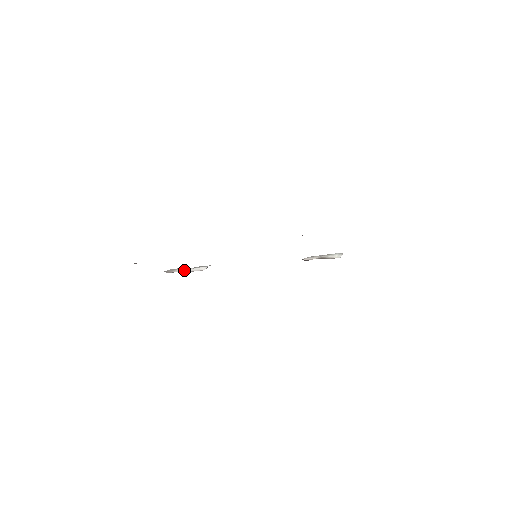
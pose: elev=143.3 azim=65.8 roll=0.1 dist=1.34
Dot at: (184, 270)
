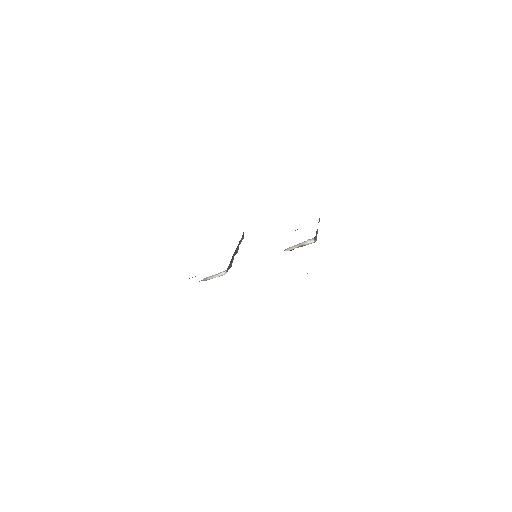
Dot at: (213, 277)
